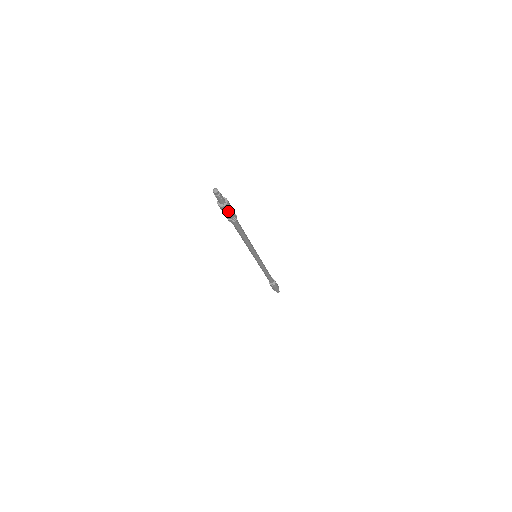
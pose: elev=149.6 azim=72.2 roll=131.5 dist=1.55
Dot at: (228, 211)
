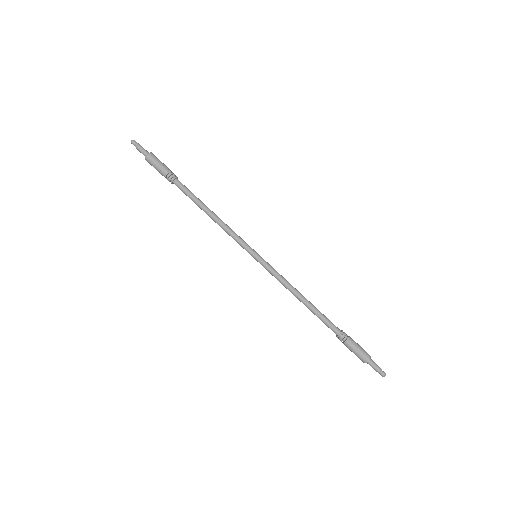
Dot at: (155, 164)
